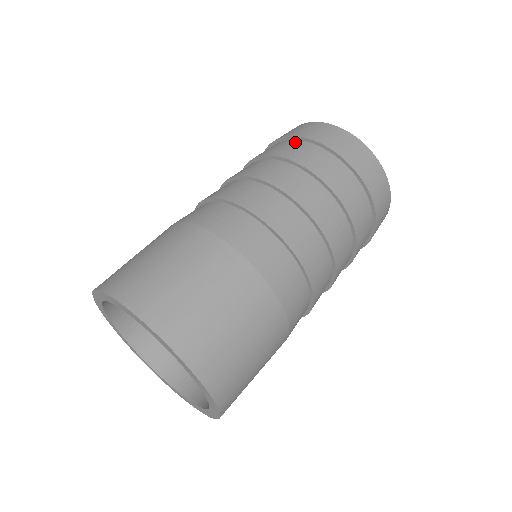
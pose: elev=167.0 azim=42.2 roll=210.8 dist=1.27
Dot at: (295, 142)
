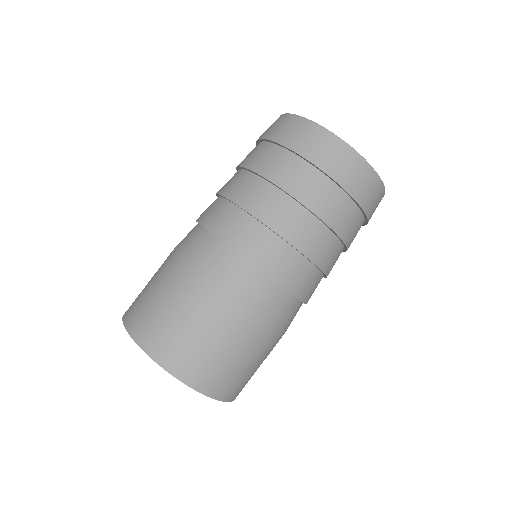
Dot at: (267, 146)
